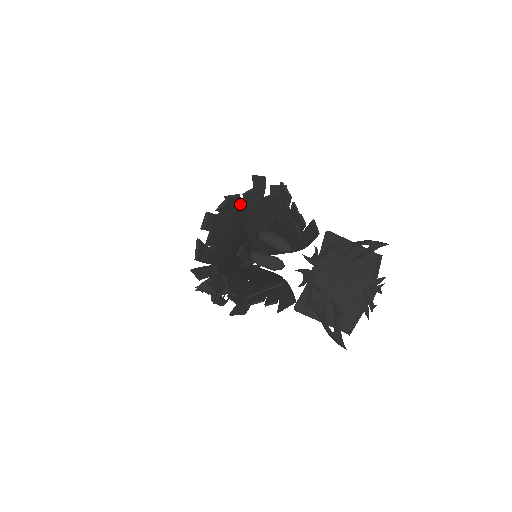
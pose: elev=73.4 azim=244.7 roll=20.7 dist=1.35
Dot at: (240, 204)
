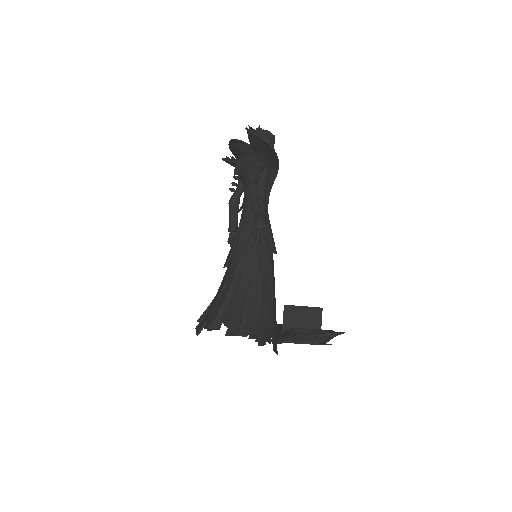
Dot at: (223, 315)
